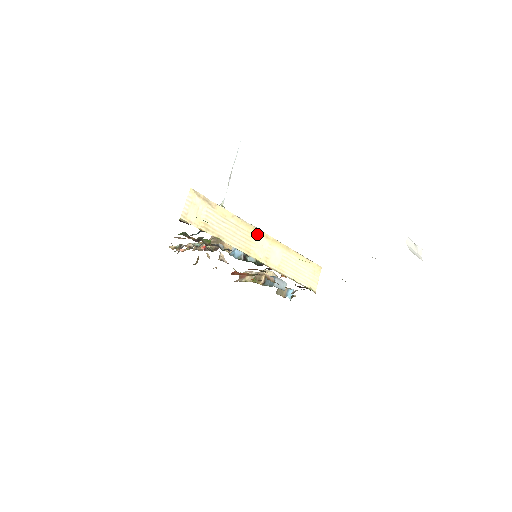
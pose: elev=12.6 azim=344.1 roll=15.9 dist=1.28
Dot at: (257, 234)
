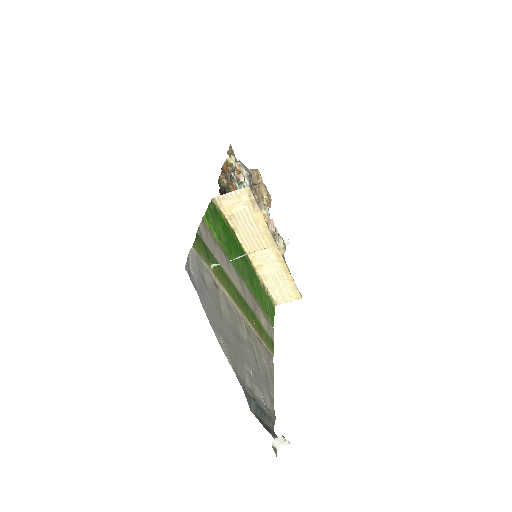
Dot at: (272, 249)
